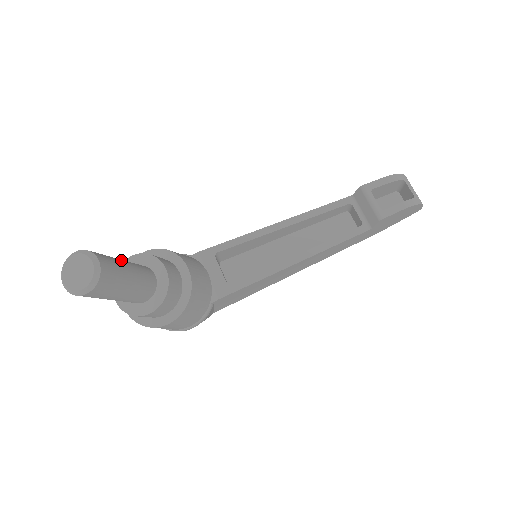
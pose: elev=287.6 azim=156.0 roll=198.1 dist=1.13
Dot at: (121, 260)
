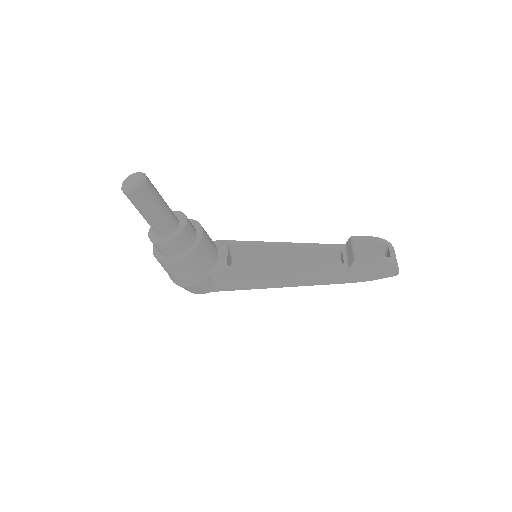
Dot at: (161, 196)
